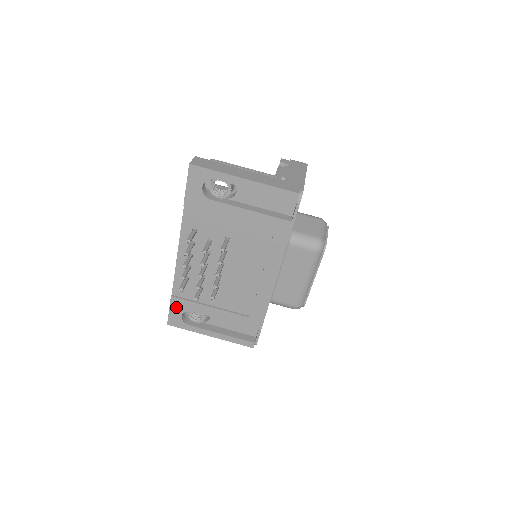
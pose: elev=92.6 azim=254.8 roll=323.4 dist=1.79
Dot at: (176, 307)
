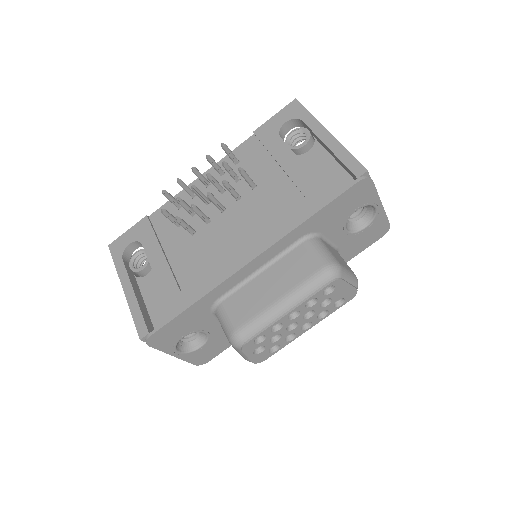
Dot at: (137, 230)
